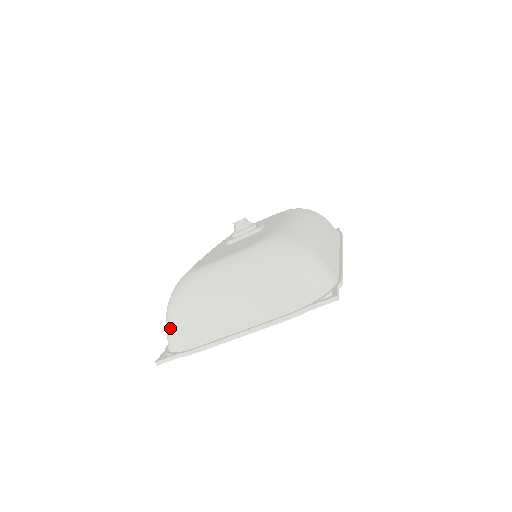
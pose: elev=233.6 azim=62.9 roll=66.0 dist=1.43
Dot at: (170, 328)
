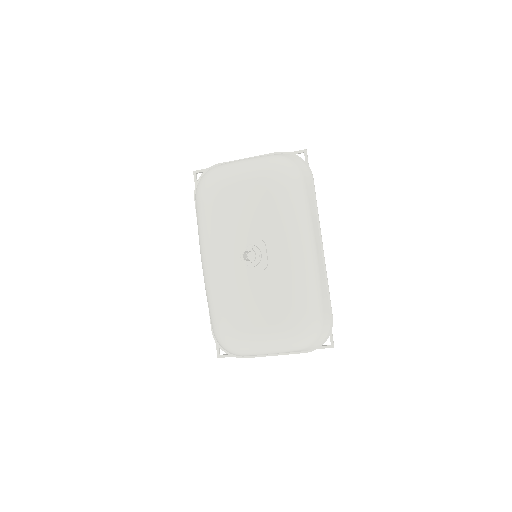
Dot at: occluded
